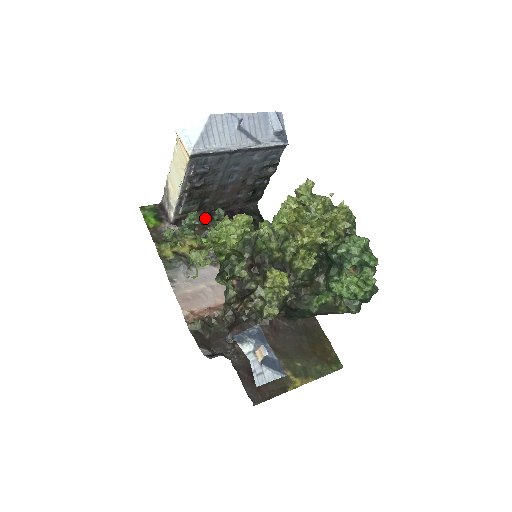
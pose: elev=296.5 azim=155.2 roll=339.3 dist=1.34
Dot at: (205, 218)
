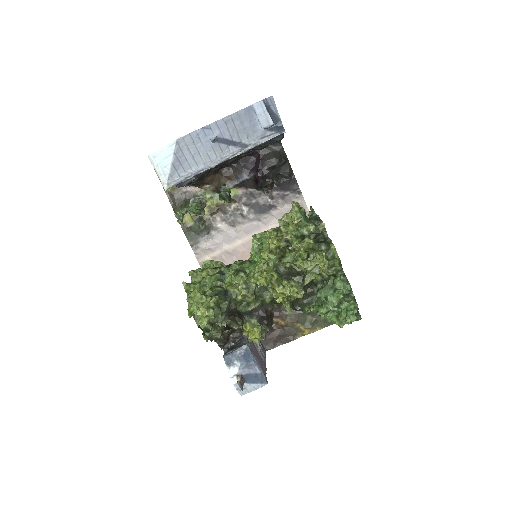
Dot at: (221, 170)
